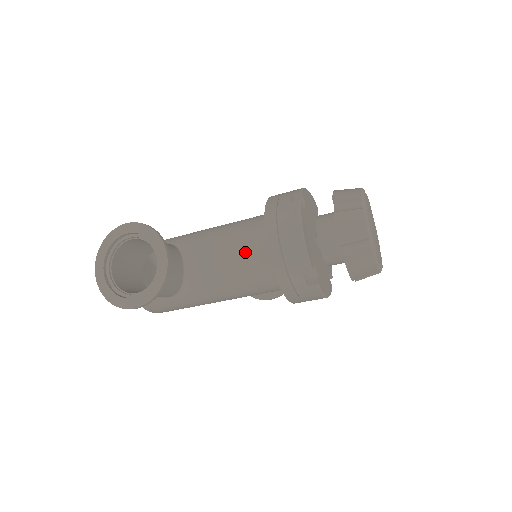
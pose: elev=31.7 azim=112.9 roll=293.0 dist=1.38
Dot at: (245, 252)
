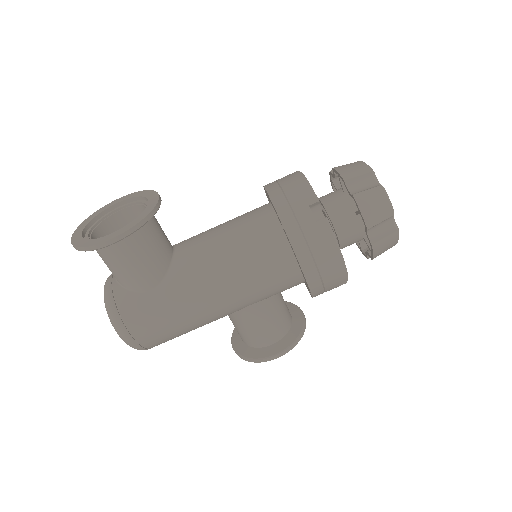
Dot at: (244, 220)
